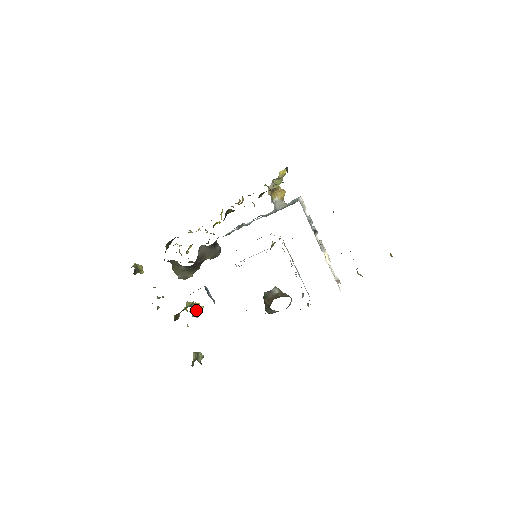
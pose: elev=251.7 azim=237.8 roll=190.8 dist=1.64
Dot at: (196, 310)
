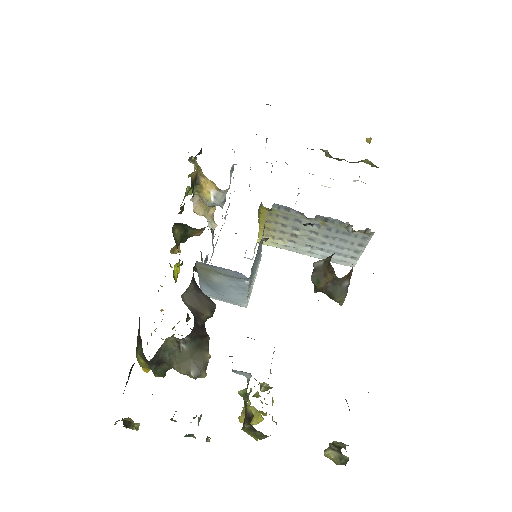
Dot at: (261, 386)
